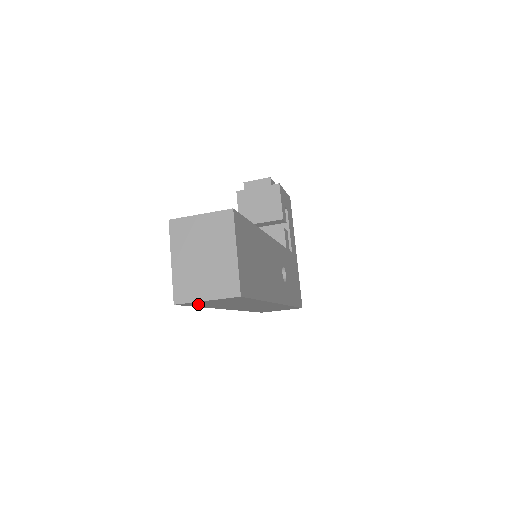
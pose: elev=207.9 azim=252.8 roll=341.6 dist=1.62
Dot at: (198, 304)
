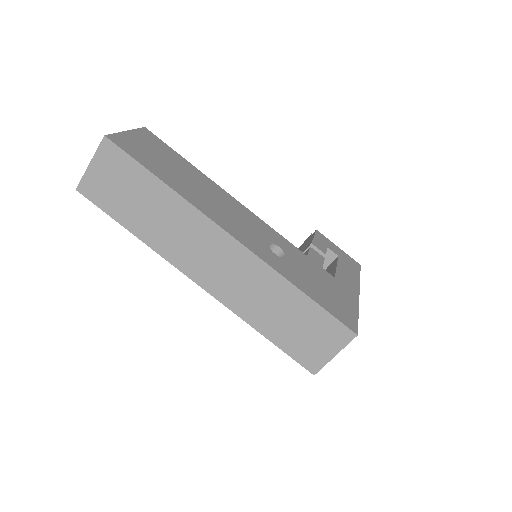
Dot at: (103, 197)
